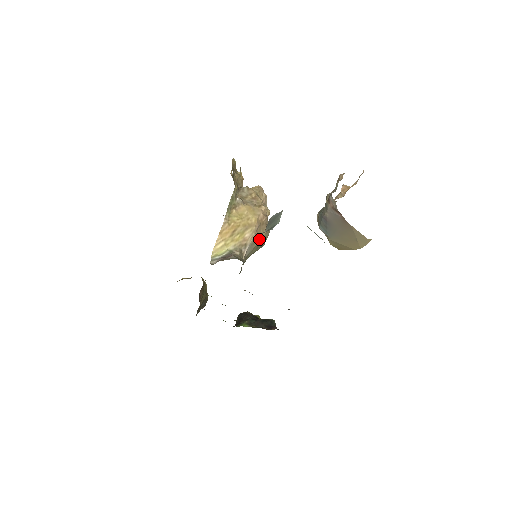
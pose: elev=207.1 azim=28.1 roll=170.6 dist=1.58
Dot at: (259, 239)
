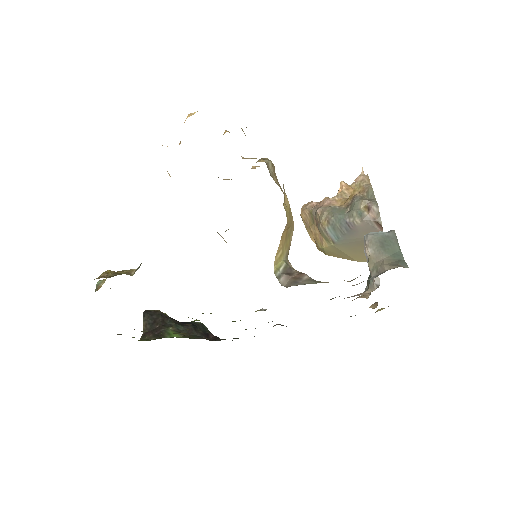
Dot at: occluded
